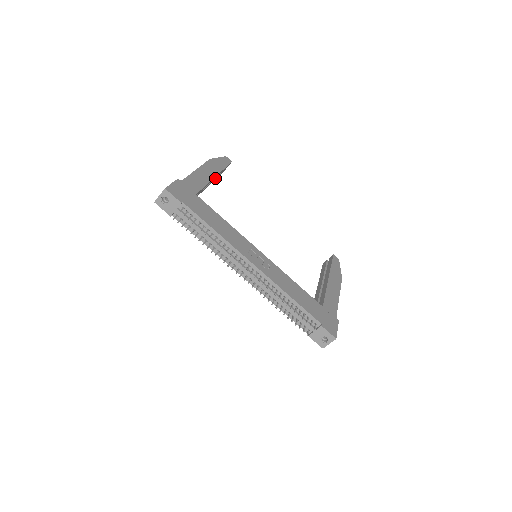
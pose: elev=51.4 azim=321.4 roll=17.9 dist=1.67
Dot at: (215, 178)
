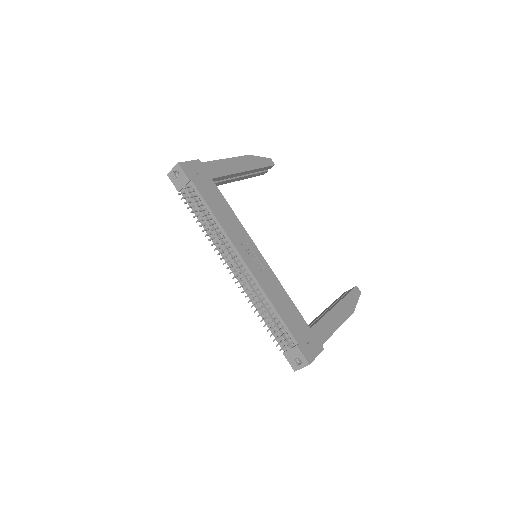
Dot at: (249, 175)
